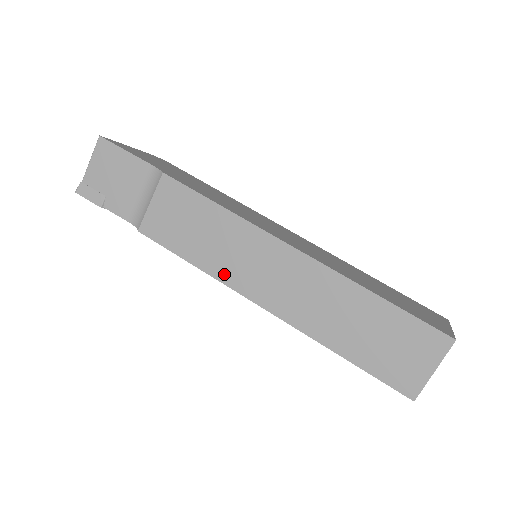
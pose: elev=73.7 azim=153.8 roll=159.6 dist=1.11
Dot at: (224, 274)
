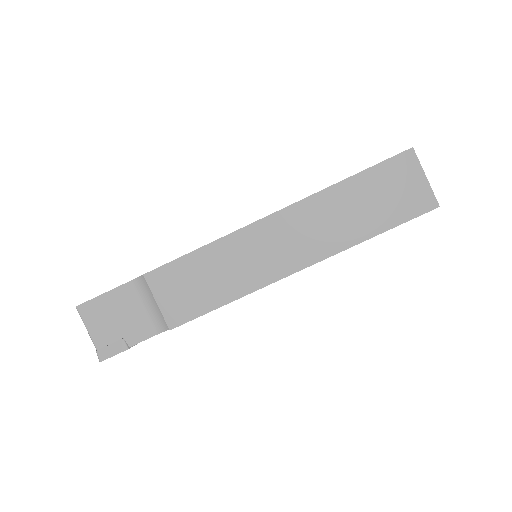
Dot at: (252, 283)
